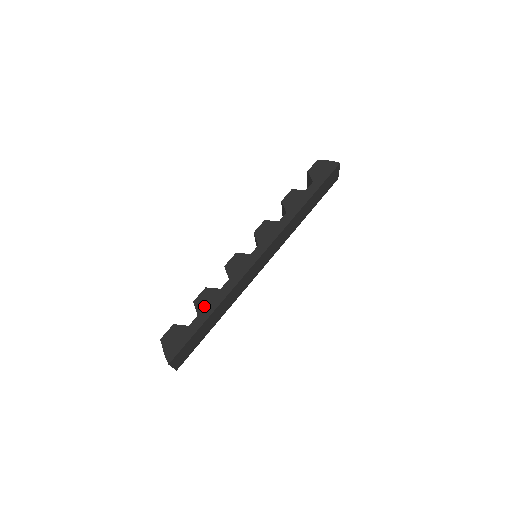
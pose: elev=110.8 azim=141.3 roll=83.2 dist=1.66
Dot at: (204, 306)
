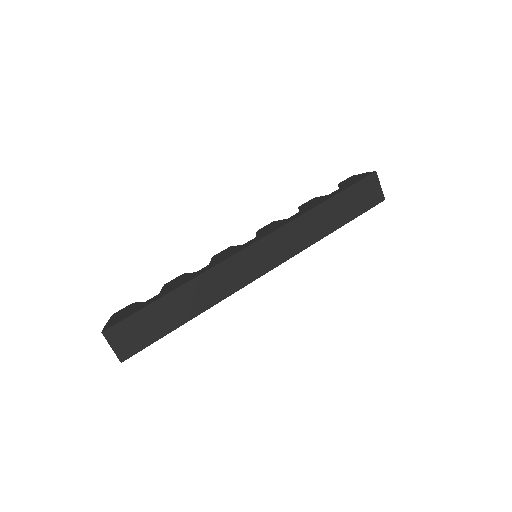
Dot at: (171, 286)
